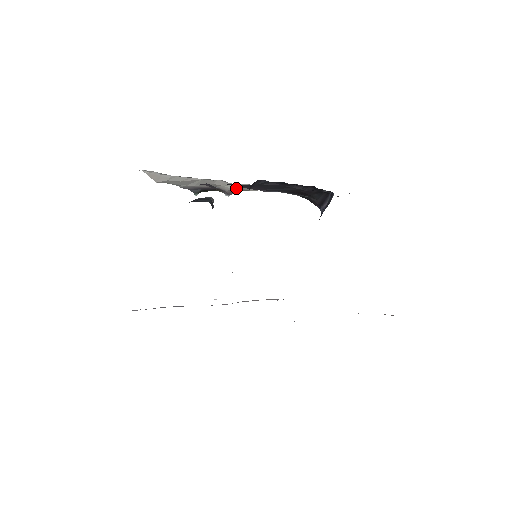
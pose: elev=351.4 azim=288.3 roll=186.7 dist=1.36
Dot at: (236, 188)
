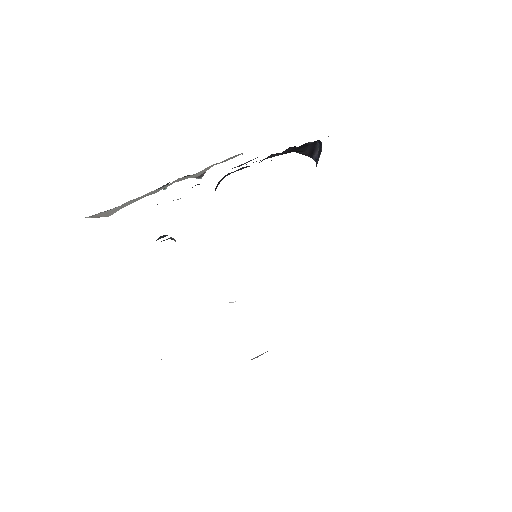
Dot at: (204, 171)
